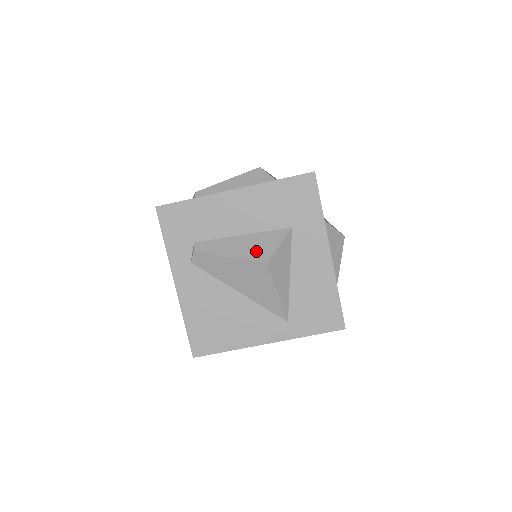
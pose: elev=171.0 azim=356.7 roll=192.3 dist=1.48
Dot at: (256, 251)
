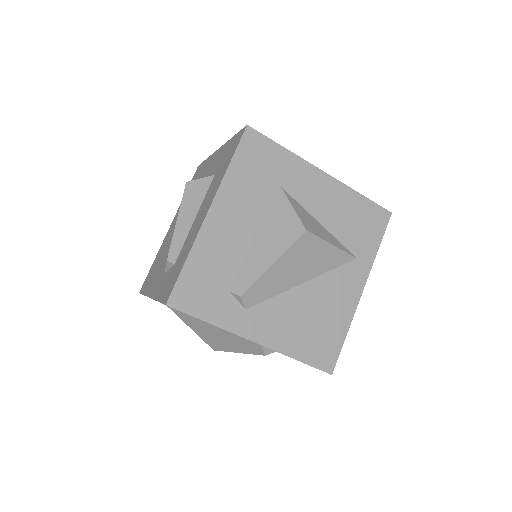
Dot at: (285, 234)
